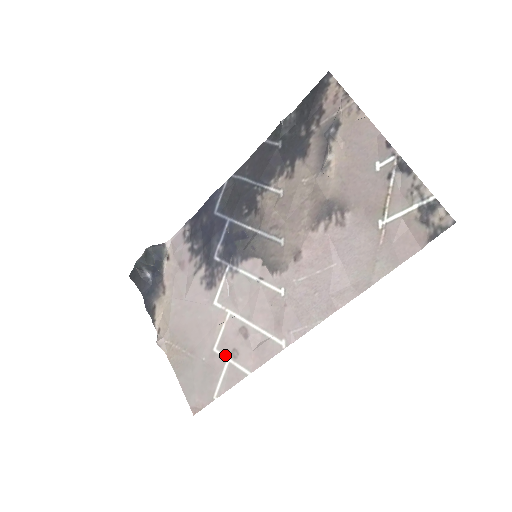
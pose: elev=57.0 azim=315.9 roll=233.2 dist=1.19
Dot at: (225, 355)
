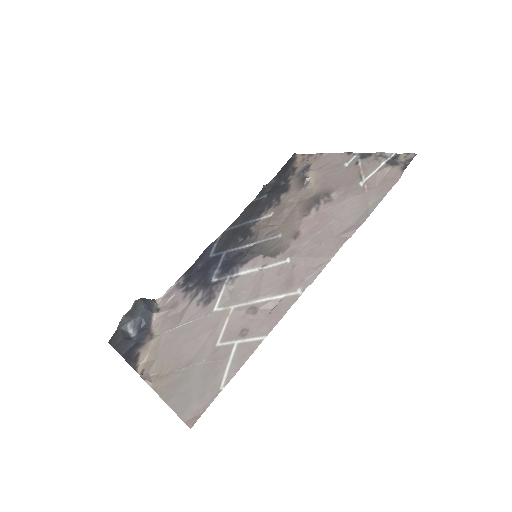
Dot at: (232, 341)
